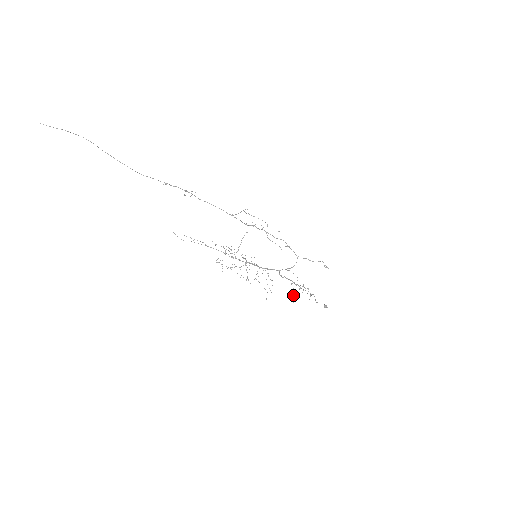
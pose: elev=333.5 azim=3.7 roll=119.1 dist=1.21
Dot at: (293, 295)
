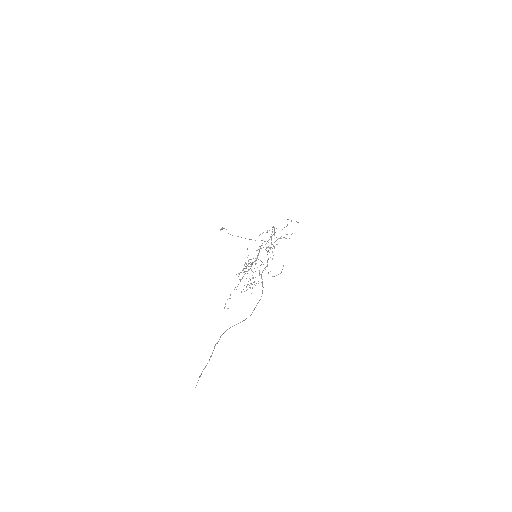
Dot at: (272, 259)
